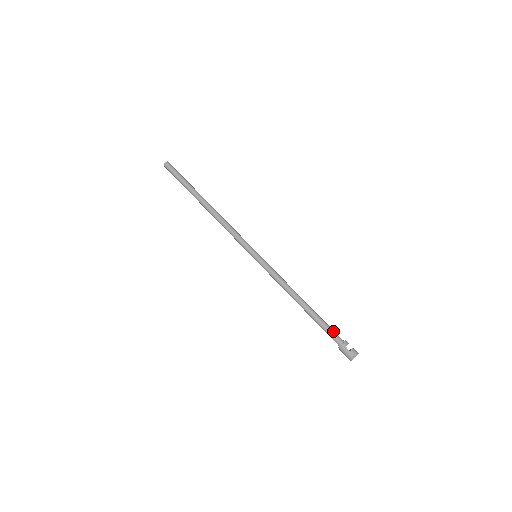
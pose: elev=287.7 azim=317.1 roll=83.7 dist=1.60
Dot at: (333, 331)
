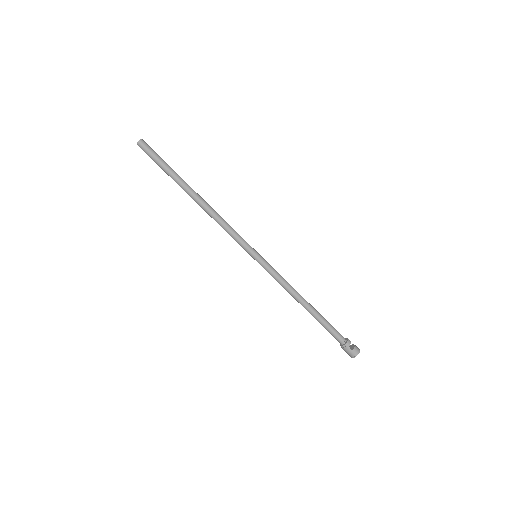
Dot at: (336, 332)
